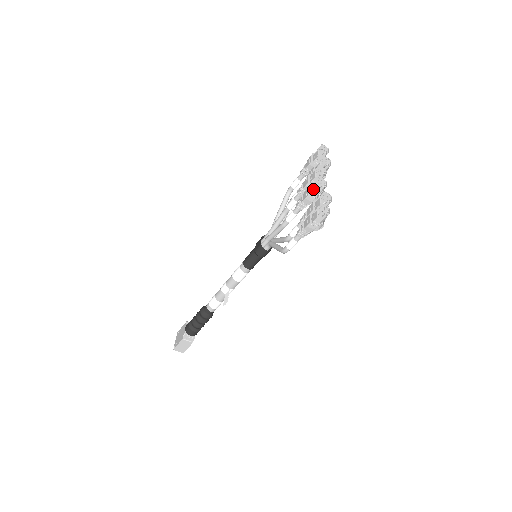
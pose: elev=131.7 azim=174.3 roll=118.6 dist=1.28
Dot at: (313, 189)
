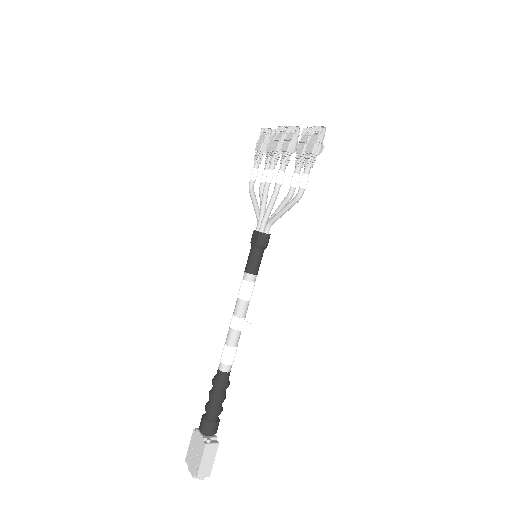
Dot at: (290, 136)
